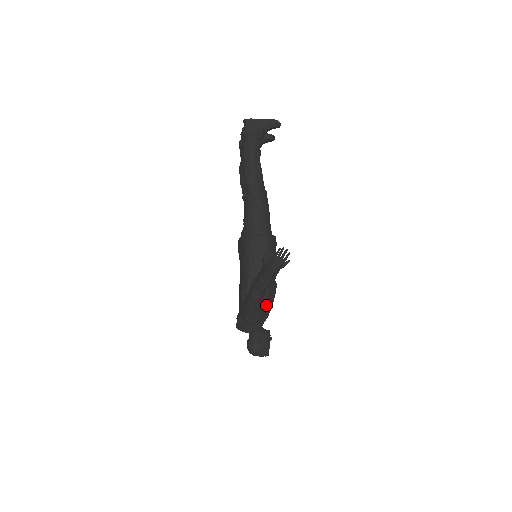
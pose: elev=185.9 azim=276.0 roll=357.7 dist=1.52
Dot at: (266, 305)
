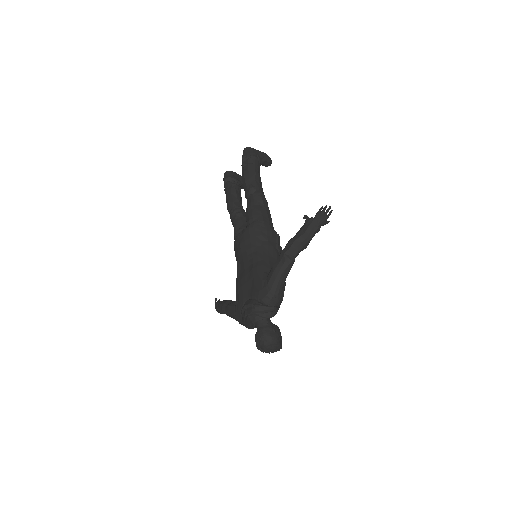
Dot at: (284, 287)
